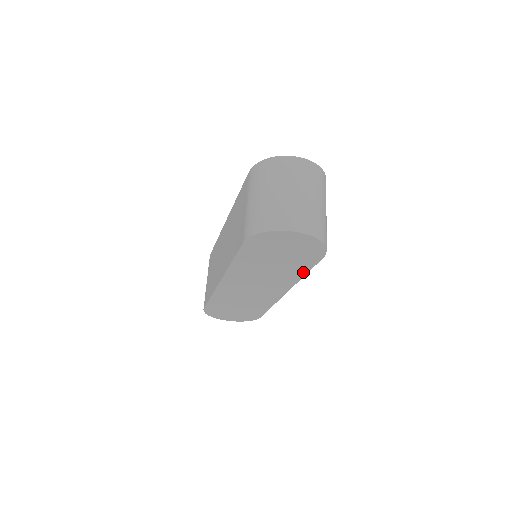
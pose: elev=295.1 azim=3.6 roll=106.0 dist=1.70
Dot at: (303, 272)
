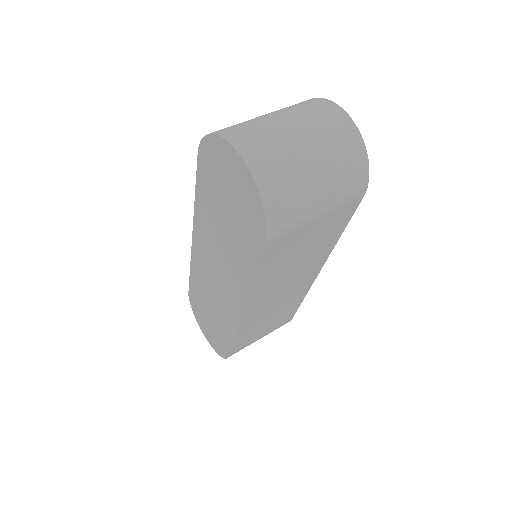
Dot at: (251, 271)
